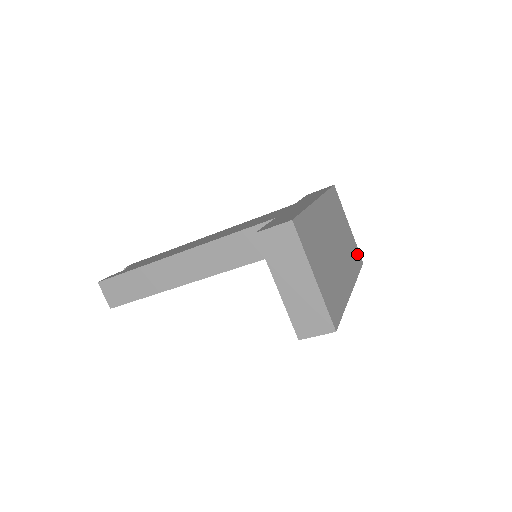
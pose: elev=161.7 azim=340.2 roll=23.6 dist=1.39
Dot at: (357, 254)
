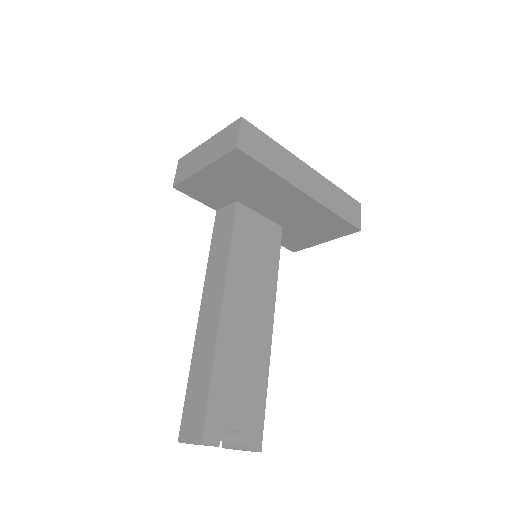
Dot at: occluded
